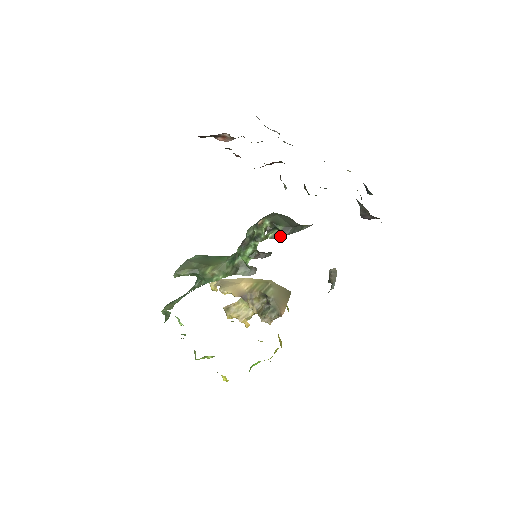
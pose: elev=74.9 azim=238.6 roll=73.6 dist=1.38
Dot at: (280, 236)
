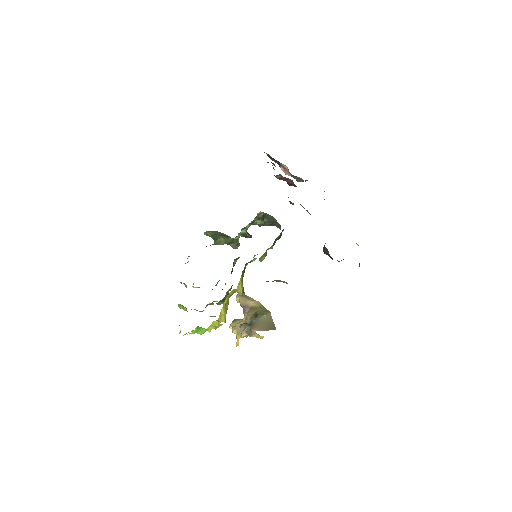
Dot at: occluded
